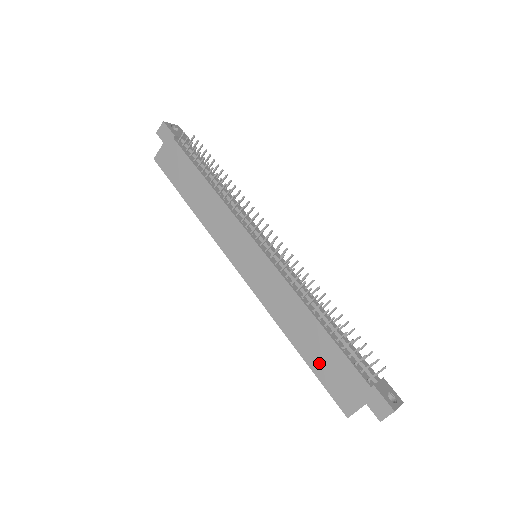
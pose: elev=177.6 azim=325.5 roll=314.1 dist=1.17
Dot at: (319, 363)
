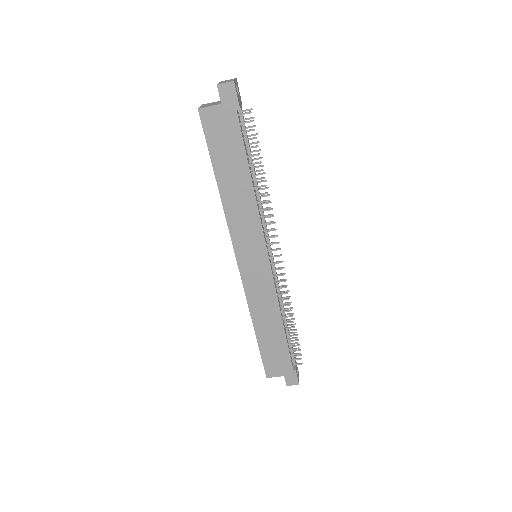
Dot at: (267, 347)
